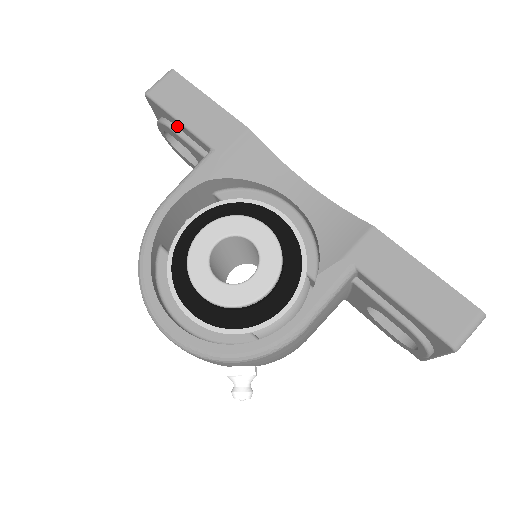
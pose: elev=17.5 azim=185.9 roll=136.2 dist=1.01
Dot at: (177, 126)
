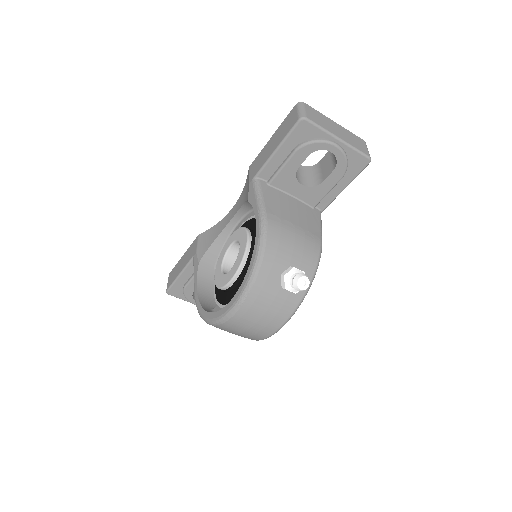
Dot at: (185, 281)
